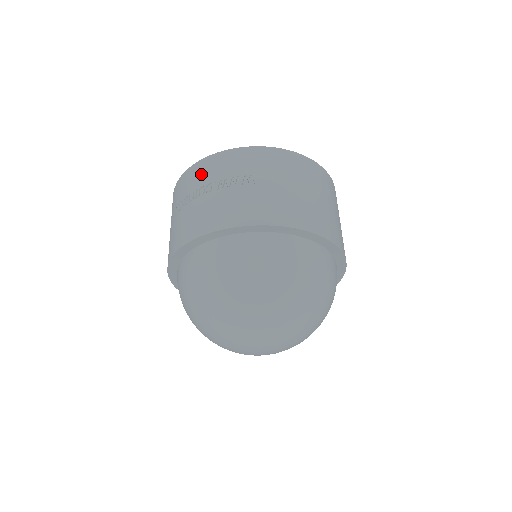
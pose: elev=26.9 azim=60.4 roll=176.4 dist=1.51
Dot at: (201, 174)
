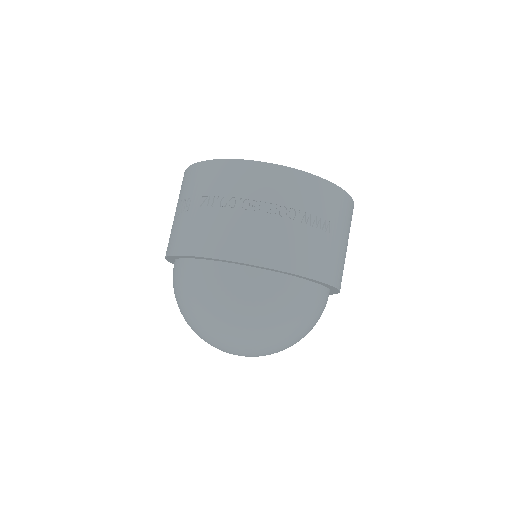
Dot at: (285, 188)
